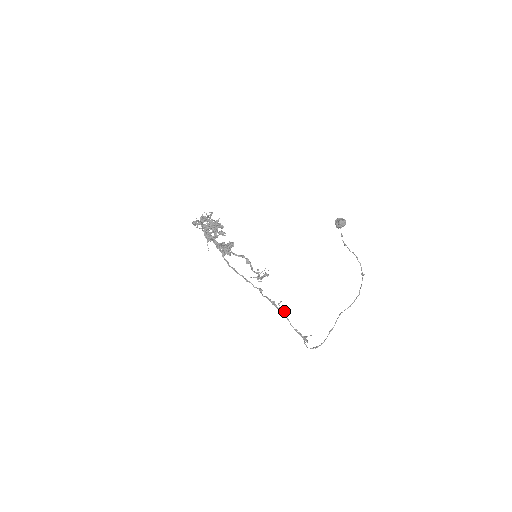
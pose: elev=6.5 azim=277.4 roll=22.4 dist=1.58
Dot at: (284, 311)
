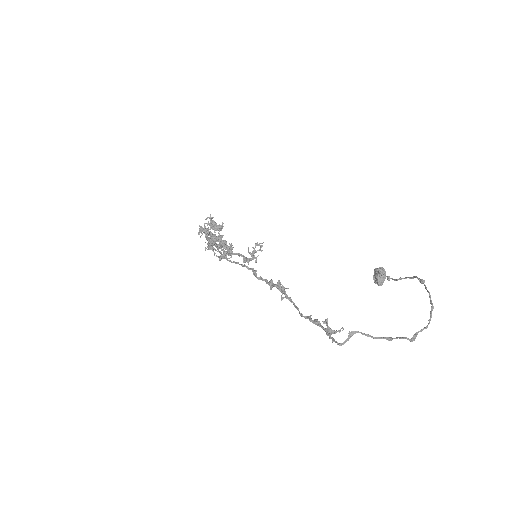
Dot at: occluded
